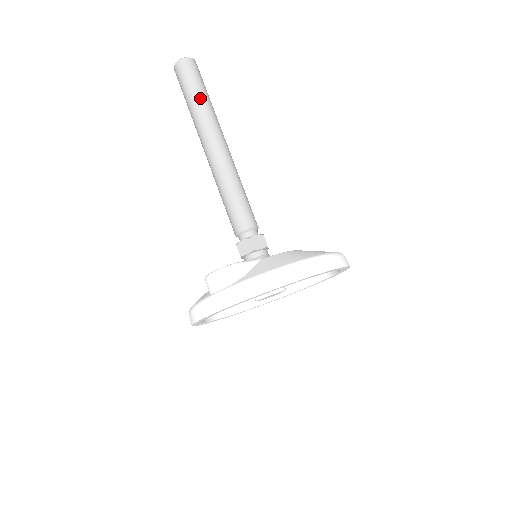
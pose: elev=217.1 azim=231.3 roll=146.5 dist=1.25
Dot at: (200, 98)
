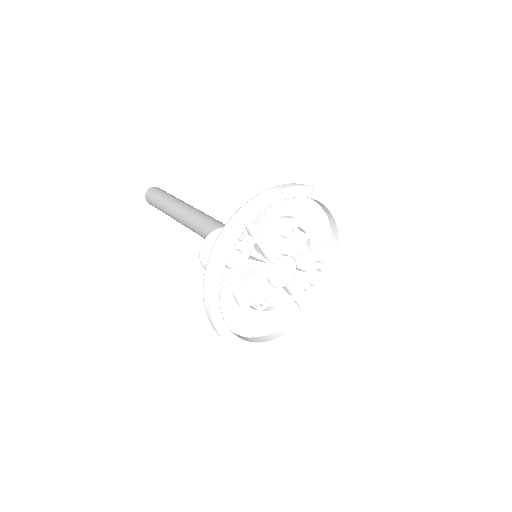
Dot at: (168, 198)
